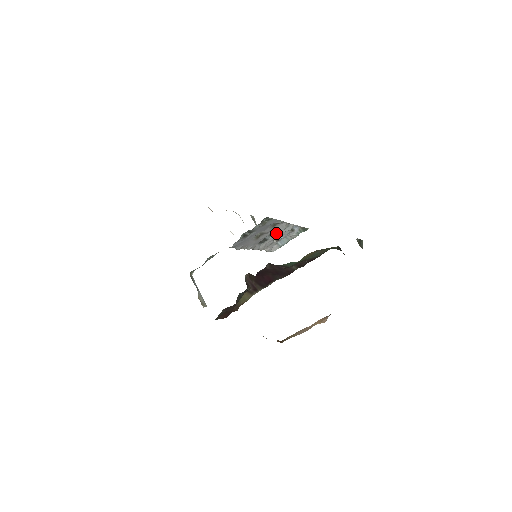
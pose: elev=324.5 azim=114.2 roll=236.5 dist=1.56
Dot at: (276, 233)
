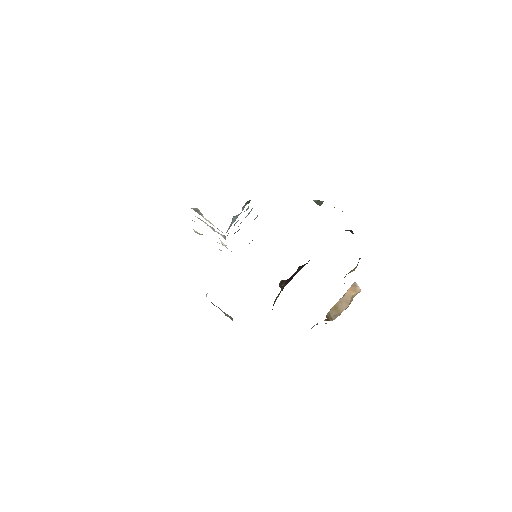
Dot at: occluded
